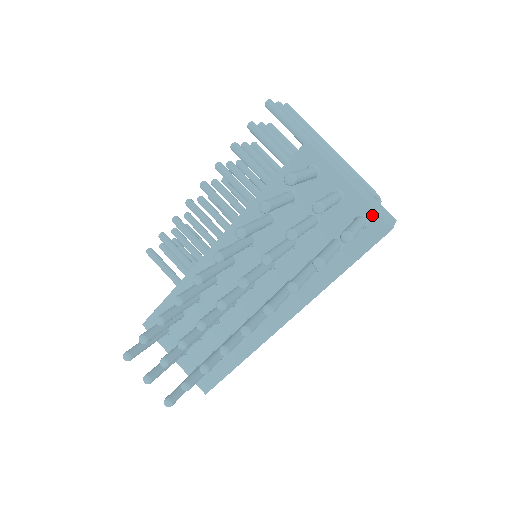
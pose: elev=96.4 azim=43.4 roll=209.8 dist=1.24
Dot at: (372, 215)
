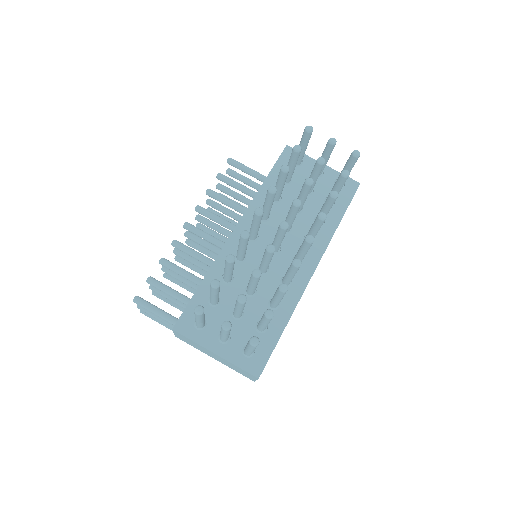
Dot at: occluded
